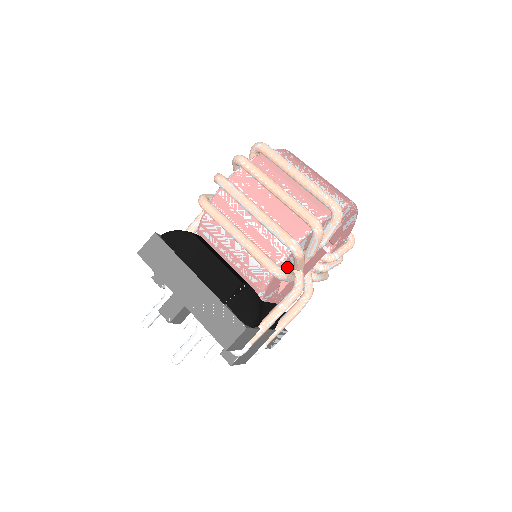
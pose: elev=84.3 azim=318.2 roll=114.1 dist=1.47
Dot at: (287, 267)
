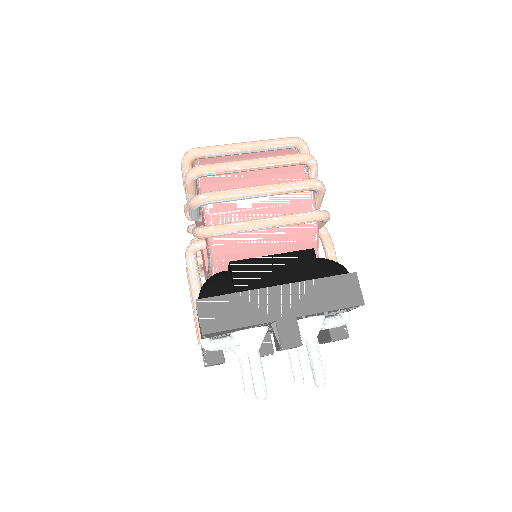
Dot at: occluded
